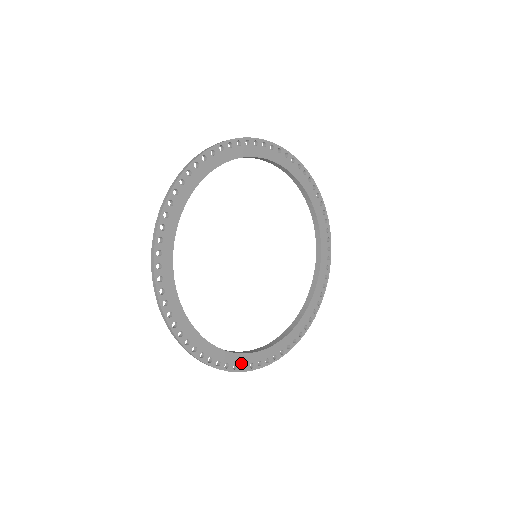
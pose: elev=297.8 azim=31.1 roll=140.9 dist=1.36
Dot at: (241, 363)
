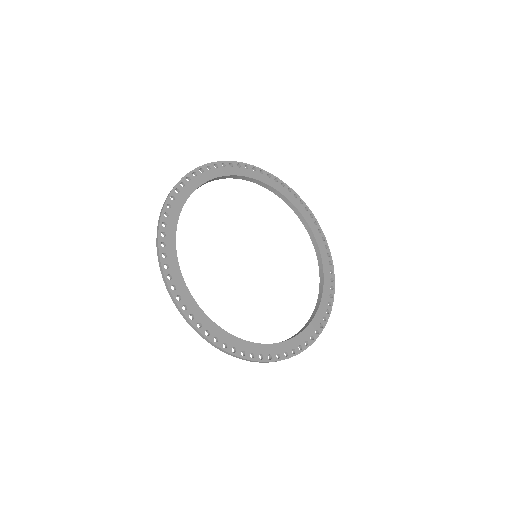
Dot at: (275, 353)
